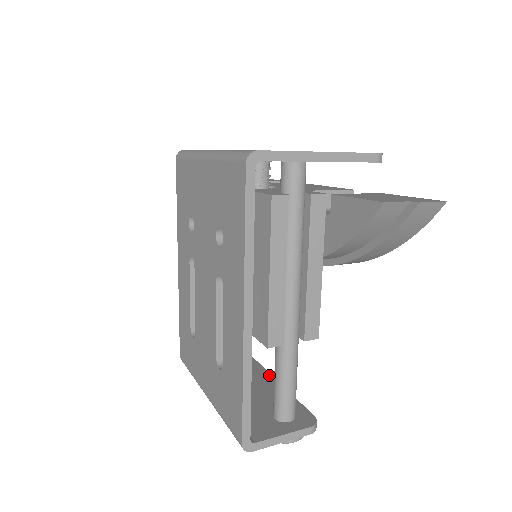
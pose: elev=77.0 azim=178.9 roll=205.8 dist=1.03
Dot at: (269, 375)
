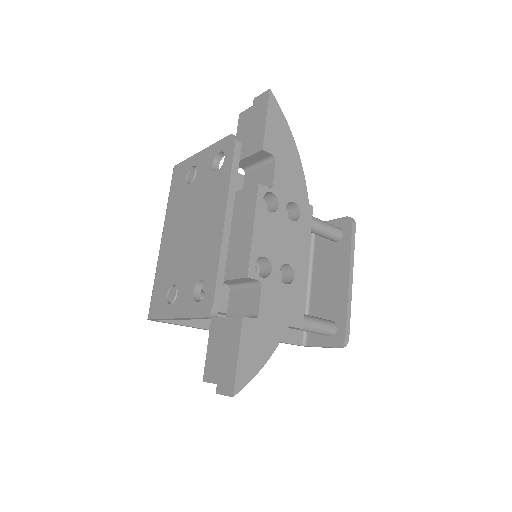
Dot at: (347, 272)
